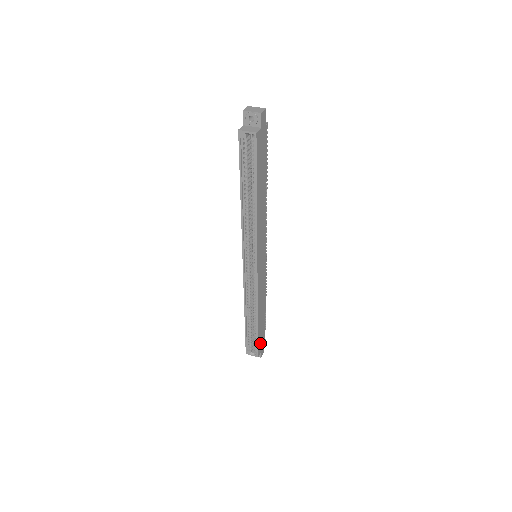
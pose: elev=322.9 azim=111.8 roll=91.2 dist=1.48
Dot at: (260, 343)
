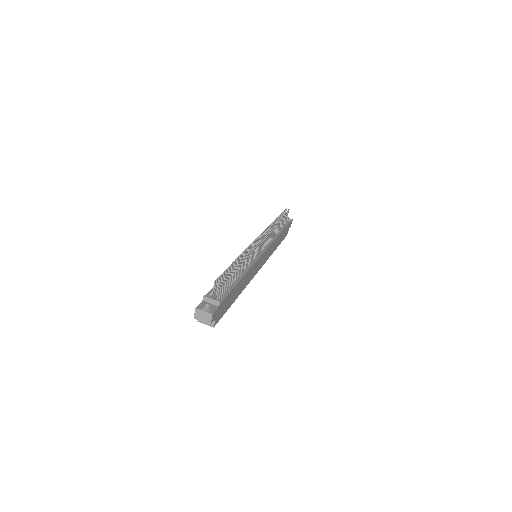
Dot at: (285, 234)
